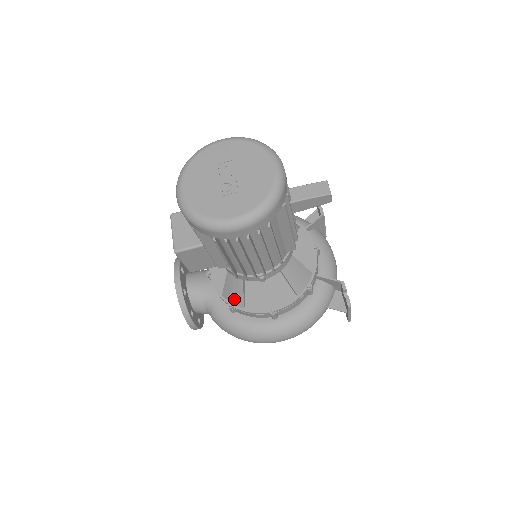
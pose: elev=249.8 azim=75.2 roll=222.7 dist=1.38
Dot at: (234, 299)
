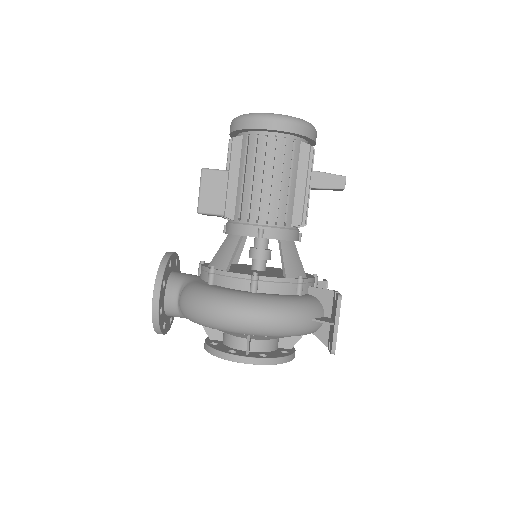
Dot at: (220, 262)
